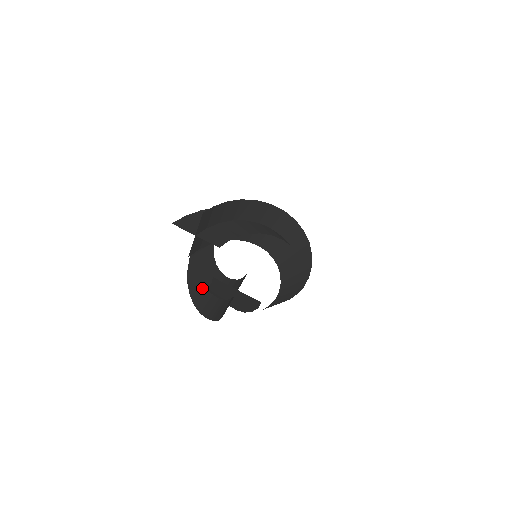
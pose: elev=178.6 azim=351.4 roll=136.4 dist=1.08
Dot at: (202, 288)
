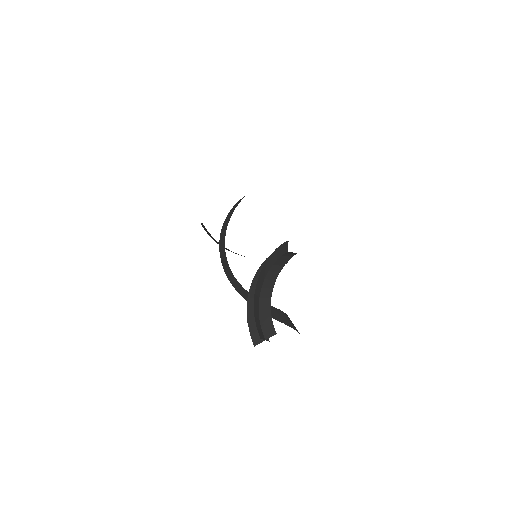
Dot at: occluded
